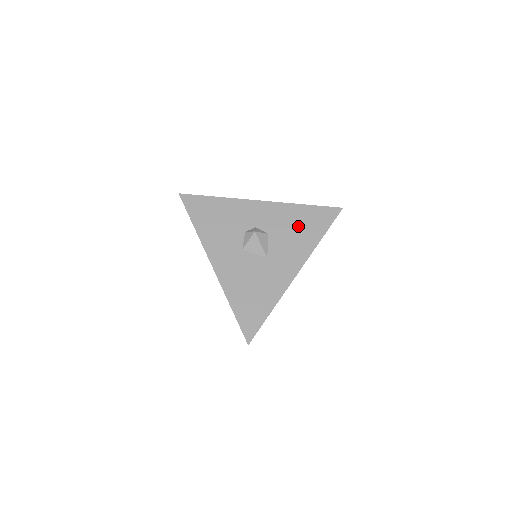
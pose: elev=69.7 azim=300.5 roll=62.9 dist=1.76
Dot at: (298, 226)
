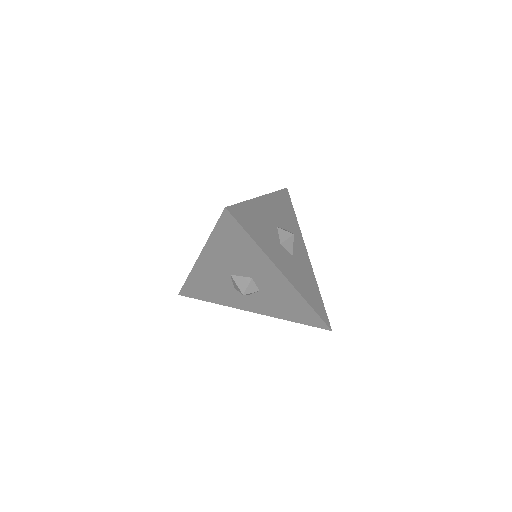
Dot at: occluded
